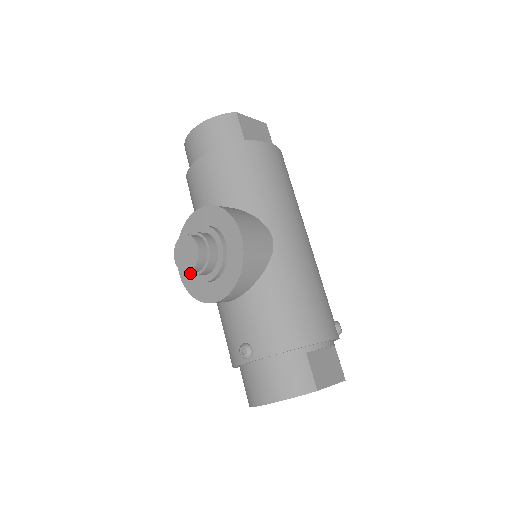
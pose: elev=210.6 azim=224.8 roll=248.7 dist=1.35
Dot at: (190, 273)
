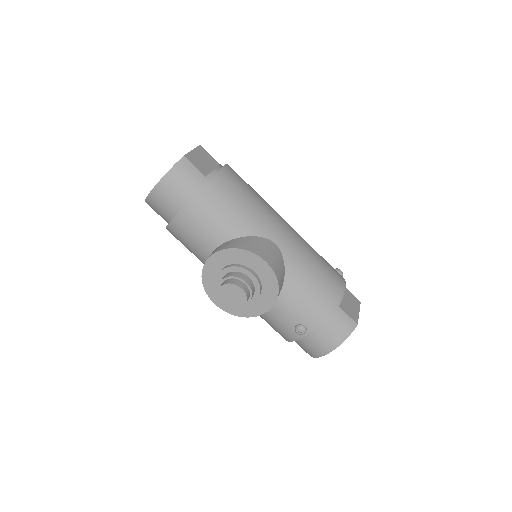
Dot at: occluded
